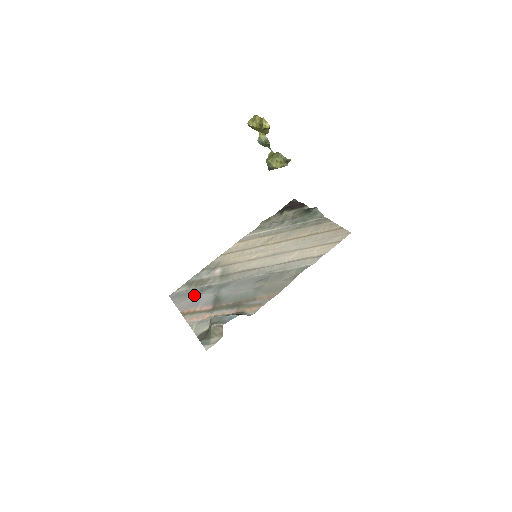
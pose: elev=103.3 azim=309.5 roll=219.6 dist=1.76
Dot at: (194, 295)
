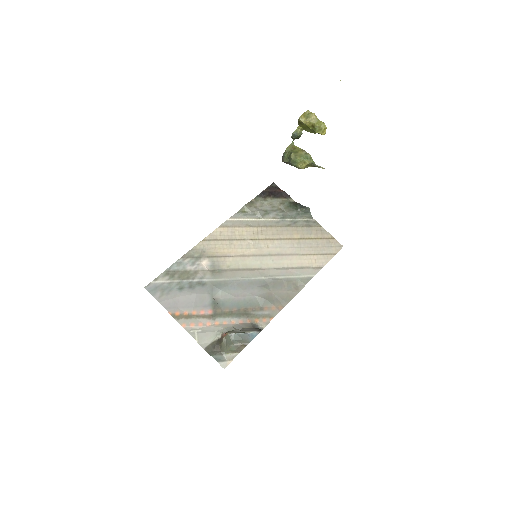
Dot at: (183, 292)
